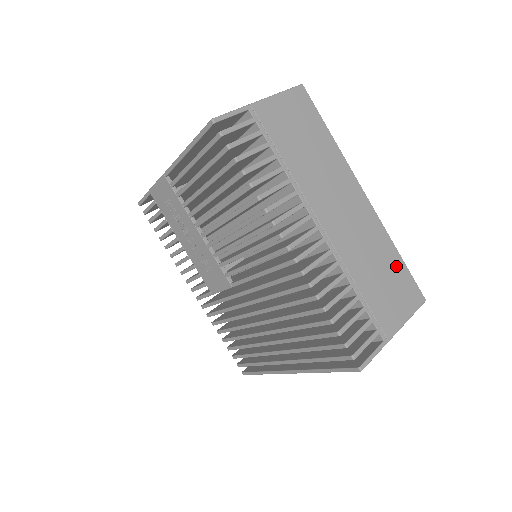
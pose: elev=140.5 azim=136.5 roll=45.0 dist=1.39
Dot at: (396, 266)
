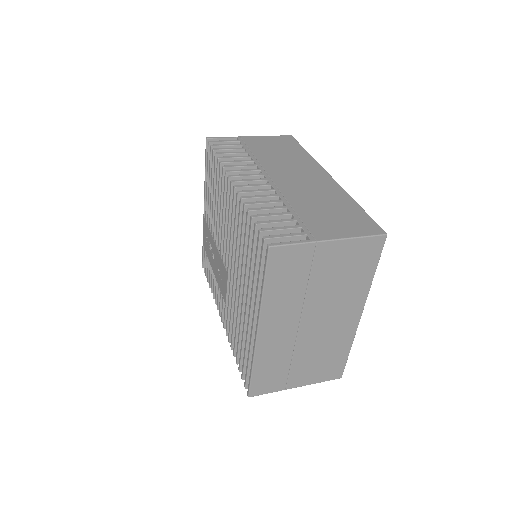
Dot at: (351, 209)
